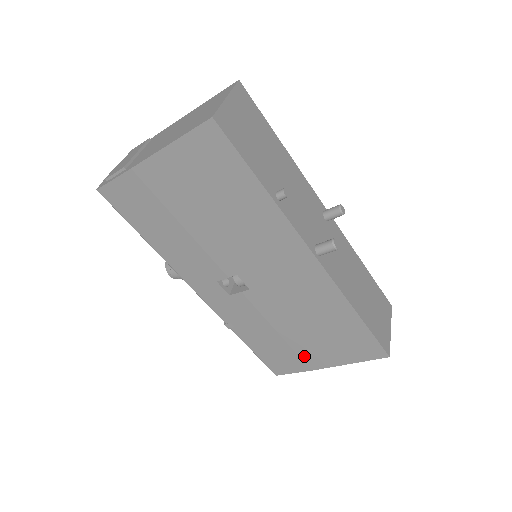
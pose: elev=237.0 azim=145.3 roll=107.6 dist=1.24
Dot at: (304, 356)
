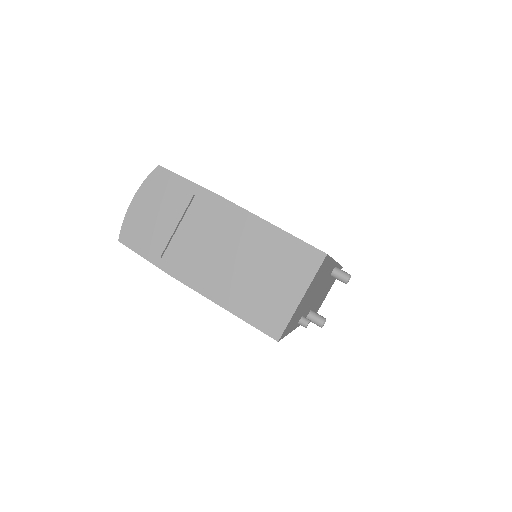
Dot at: occluded
